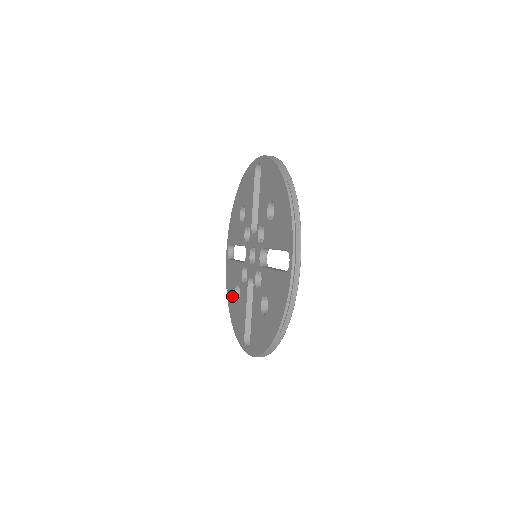
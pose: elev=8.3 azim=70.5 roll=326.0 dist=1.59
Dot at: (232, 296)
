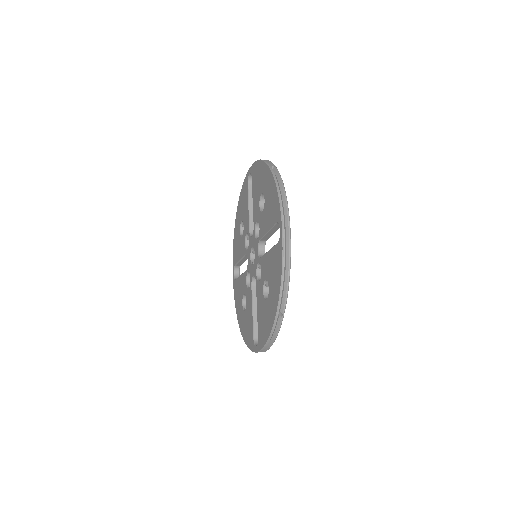
Dot at: (240, 310)
